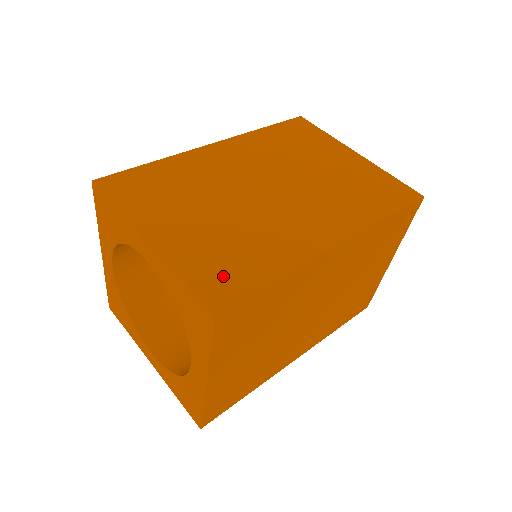
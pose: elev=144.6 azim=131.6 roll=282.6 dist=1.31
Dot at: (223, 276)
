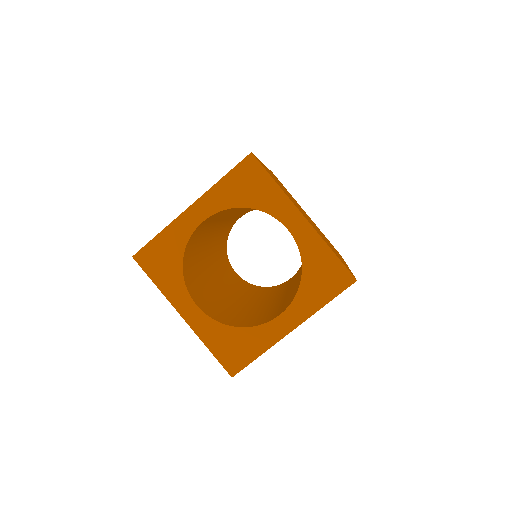
Dot at: occluded
